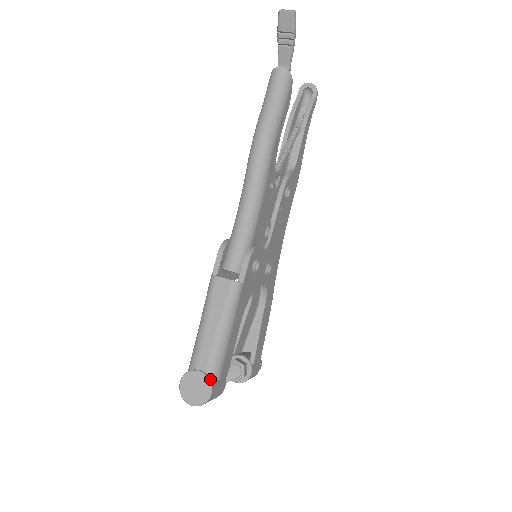
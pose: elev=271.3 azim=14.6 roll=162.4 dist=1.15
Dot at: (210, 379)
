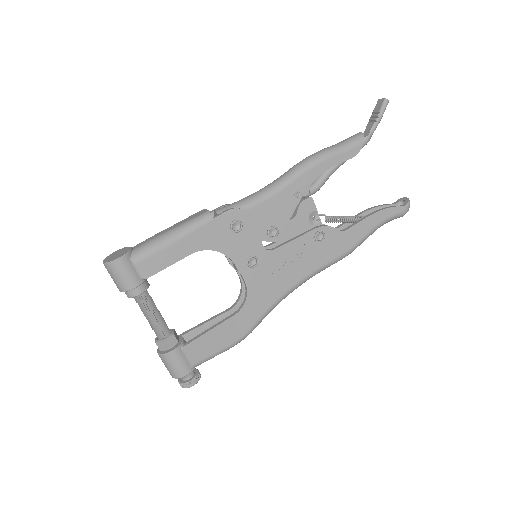
Dot at: (130, 253)
